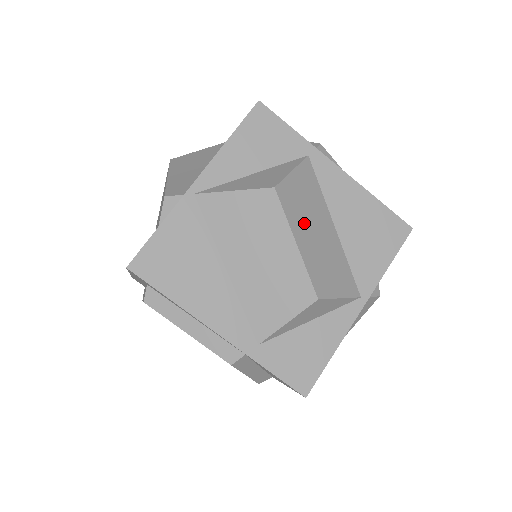
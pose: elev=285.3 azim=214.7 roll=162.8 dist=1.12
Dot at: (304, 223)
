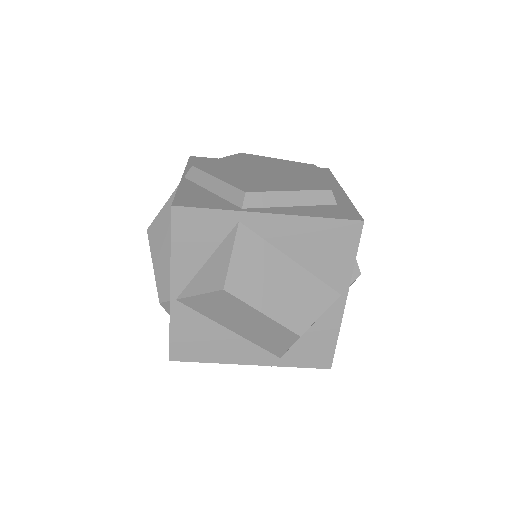
Dot at: (263, 290)
